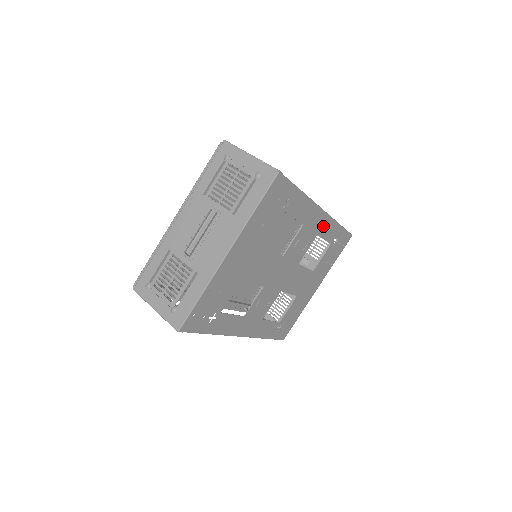
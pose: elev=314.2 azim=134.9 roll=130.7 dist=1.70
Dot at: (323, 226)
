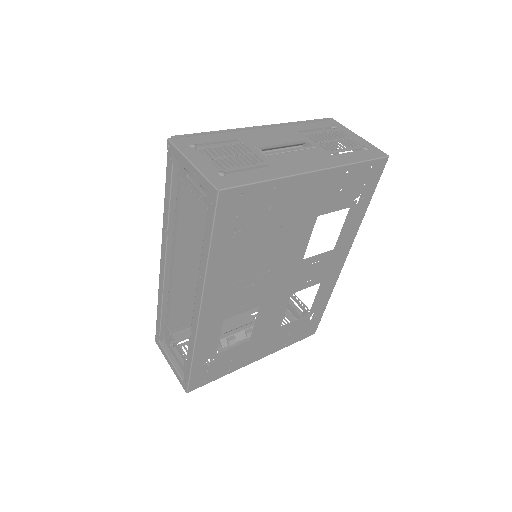
Dot at: (329, 279)
